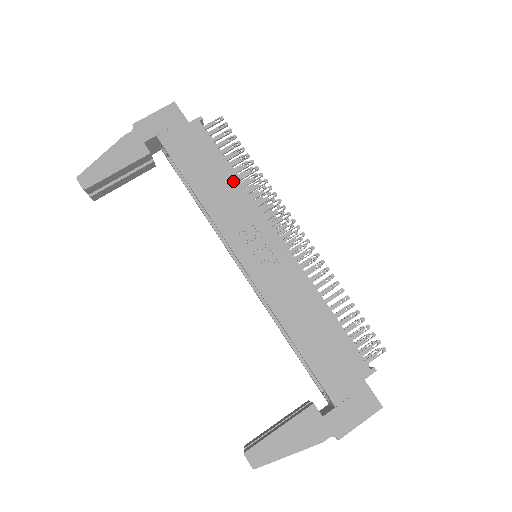
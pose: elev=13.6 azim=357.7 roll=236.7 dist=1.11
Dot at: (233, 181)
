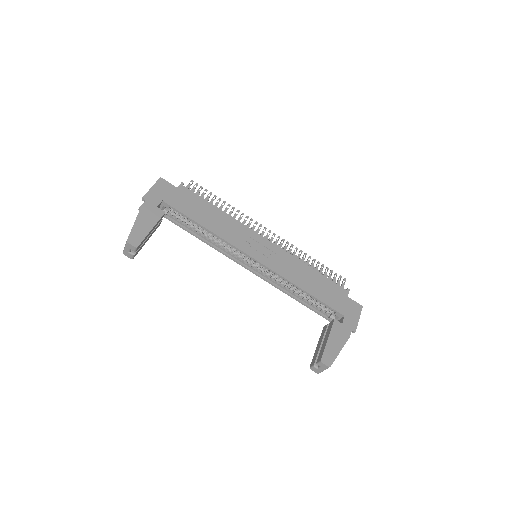
Dot at: (223, 215)
